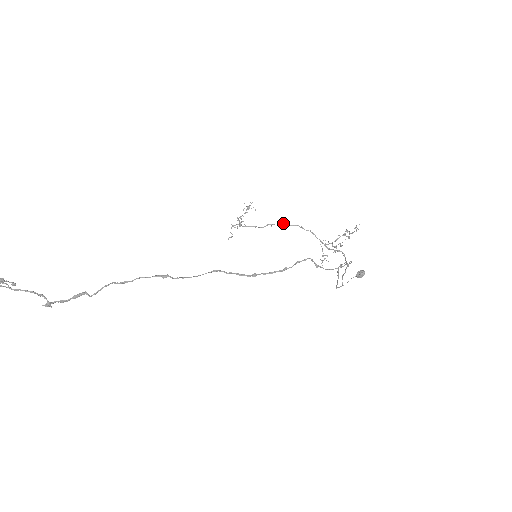
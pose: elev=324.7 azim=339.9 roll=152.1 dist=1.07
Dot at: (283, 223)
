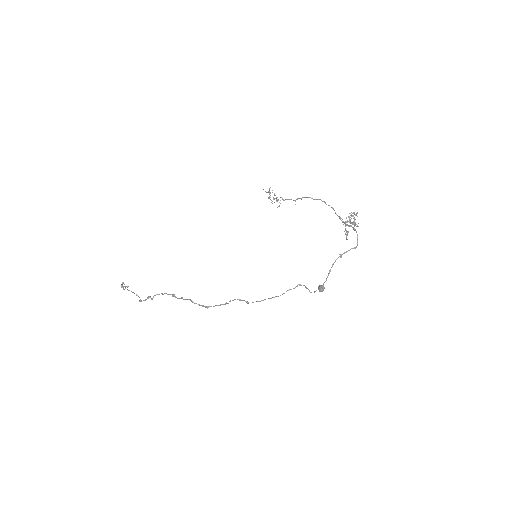
Dot at: occluded
